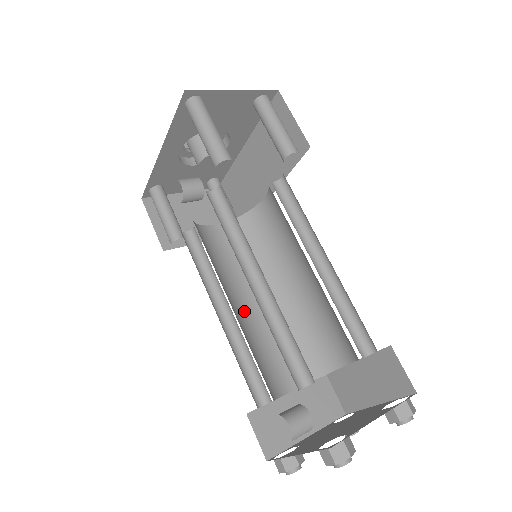
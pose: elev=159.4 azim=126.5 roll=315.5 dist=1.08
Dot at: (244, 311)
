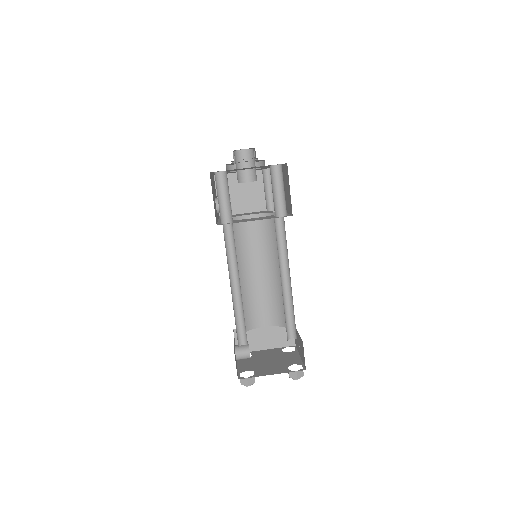
Dot at: (249, 277)
